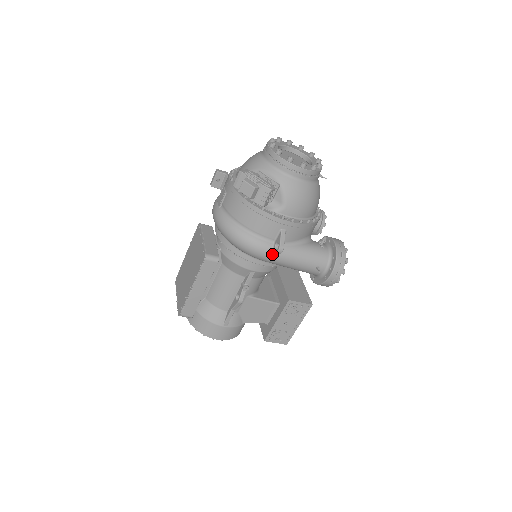
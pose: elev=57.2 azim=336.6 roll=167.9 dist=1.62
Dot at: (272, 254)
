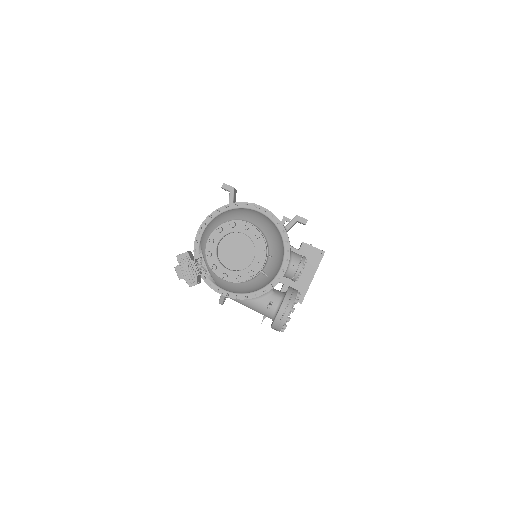
Dot at: occluded
